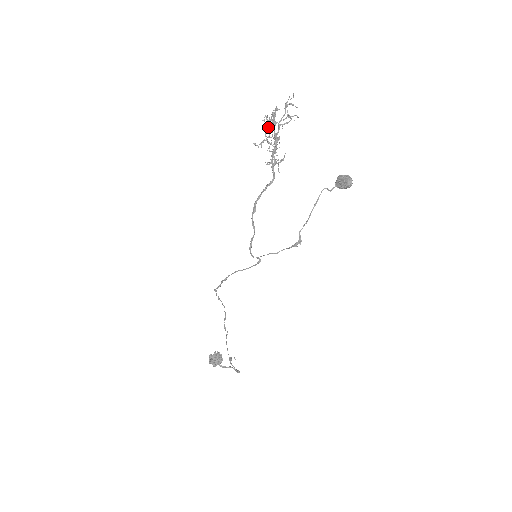
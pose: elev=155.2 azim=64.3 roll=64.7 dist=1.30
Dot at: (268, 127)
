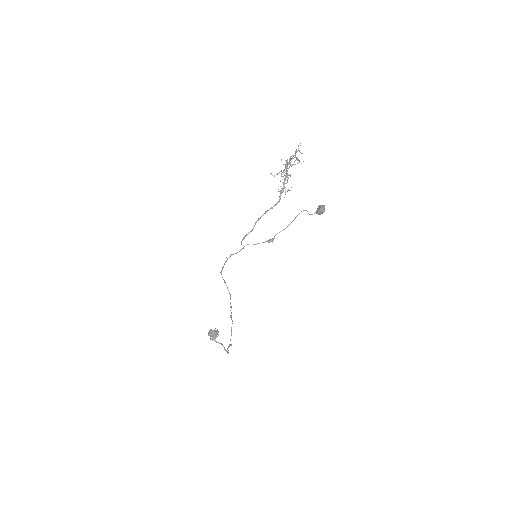
Dot at: (286, 167)
